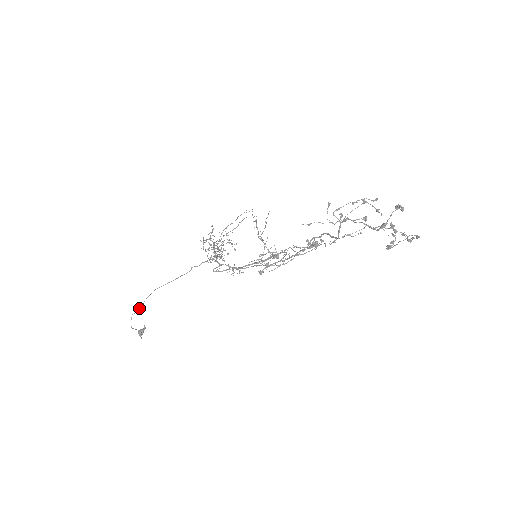
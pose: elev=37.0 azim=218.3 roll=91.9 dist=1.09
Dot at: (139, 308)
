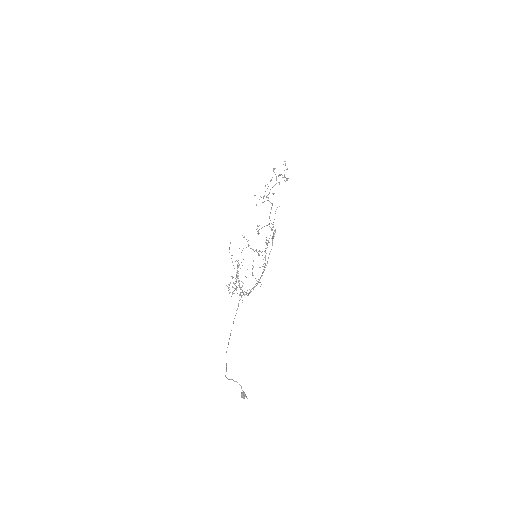
Dot at: (226, 368)
